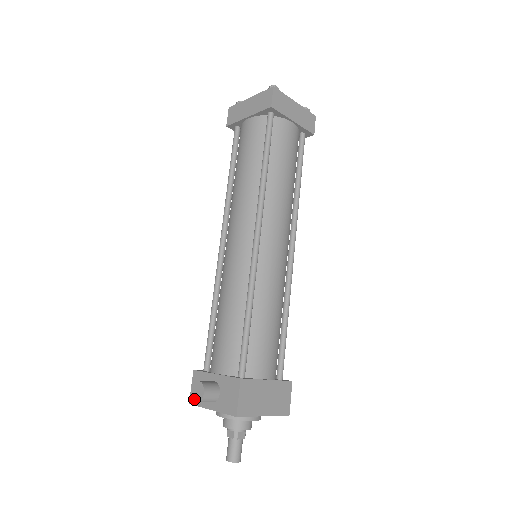
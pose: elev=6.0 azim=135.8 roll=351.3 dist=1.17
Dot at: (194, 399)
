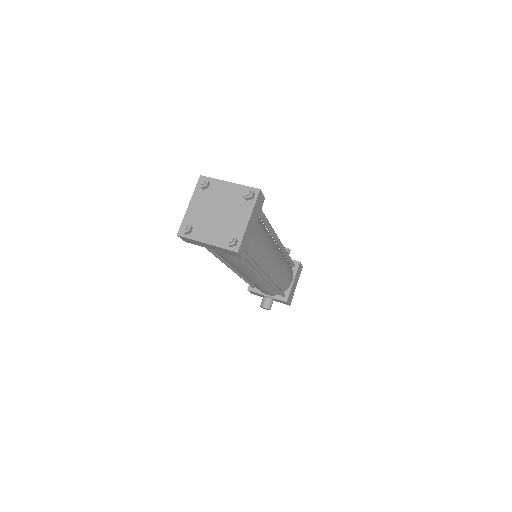
Dot at: occluded
